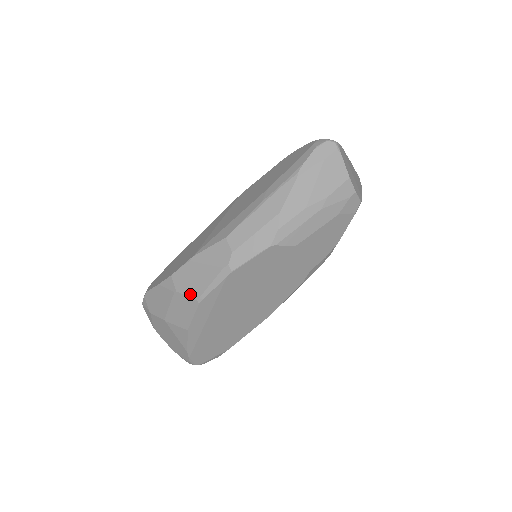
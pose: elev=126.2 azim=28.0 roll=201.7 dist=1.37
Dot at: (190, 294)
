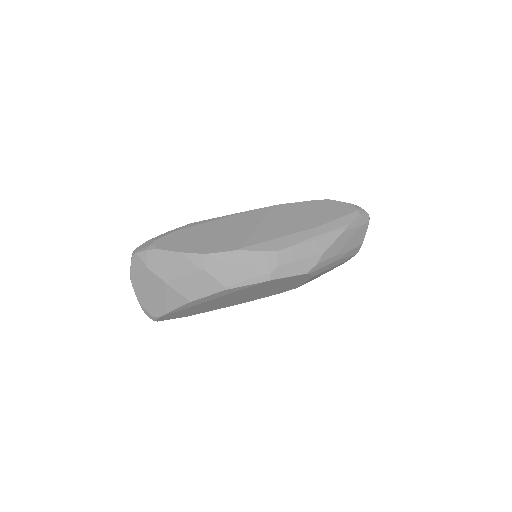
Dot at: (219, 279)
